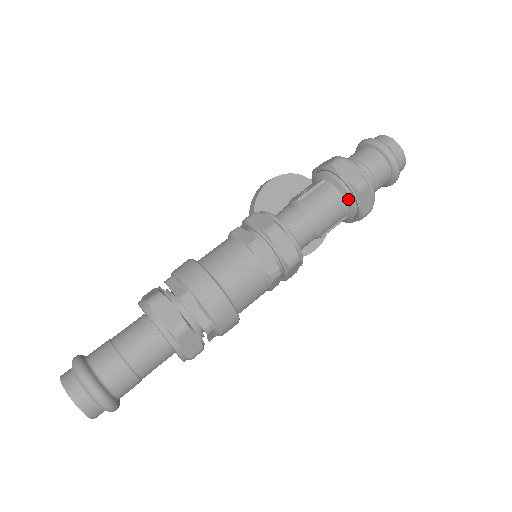
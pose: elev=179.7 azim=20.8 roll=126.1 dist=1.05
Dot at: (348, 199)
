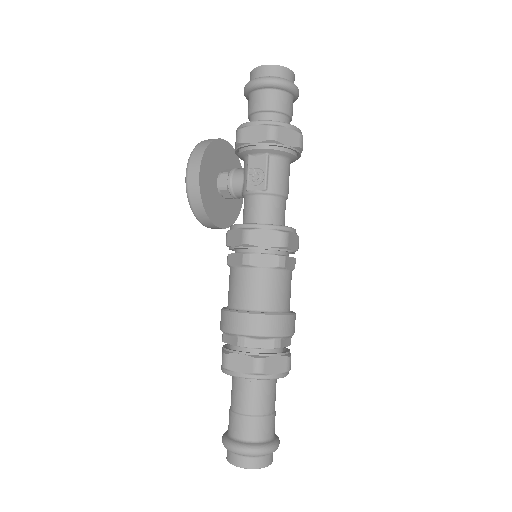
Dot at: (294, 158)
